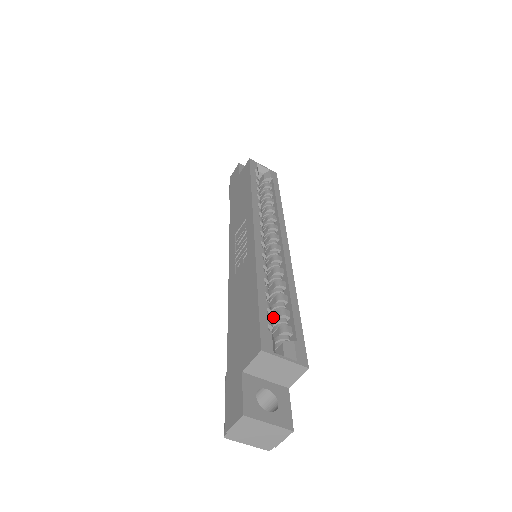
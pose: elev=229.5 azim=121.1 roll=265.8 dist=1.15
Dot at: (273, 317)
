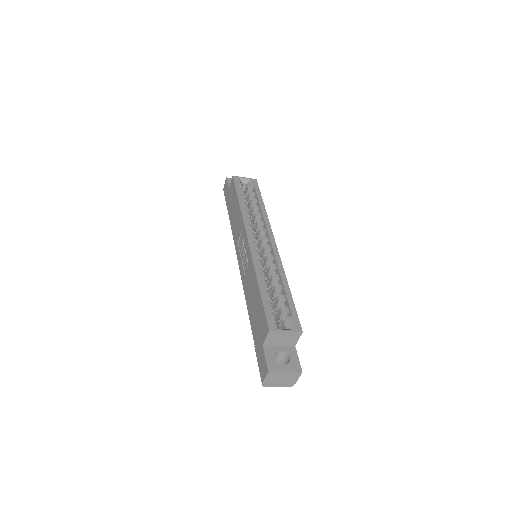
Dot at: (275, 302)
